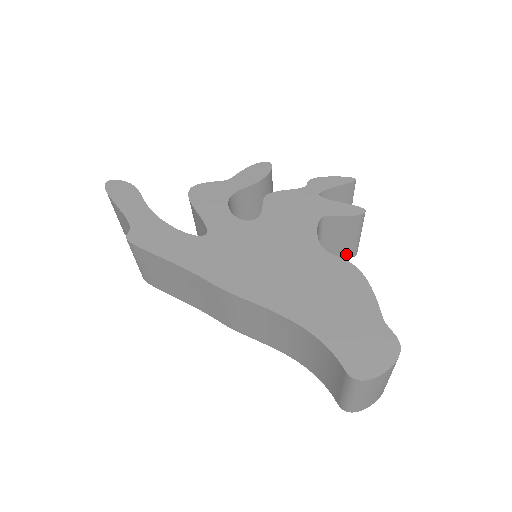
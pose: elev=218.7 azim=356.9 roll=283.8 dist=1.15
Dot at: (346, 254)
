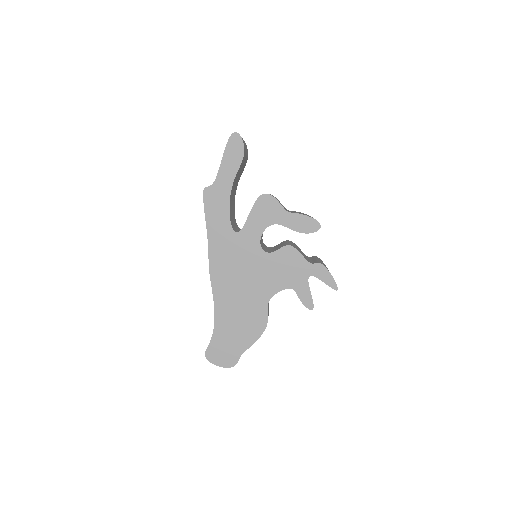
Dot at: occluded
